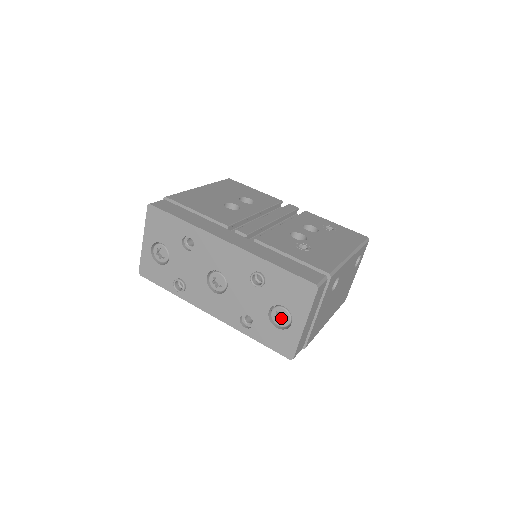
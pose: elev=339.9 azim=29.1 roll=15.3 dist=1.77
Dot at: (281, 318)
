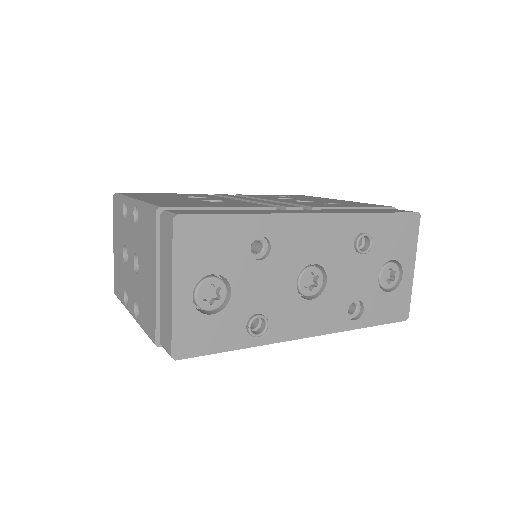
Dot at: (384, 280)
